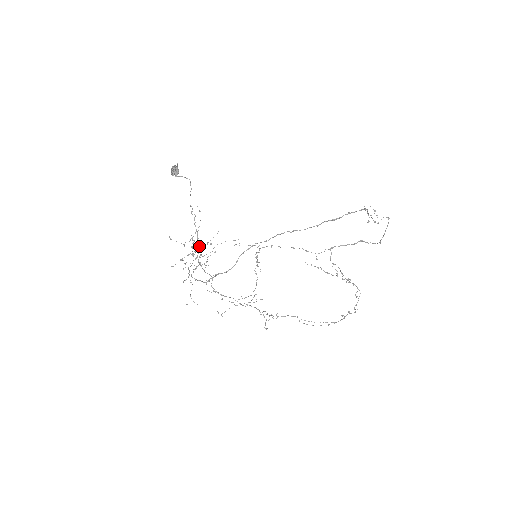
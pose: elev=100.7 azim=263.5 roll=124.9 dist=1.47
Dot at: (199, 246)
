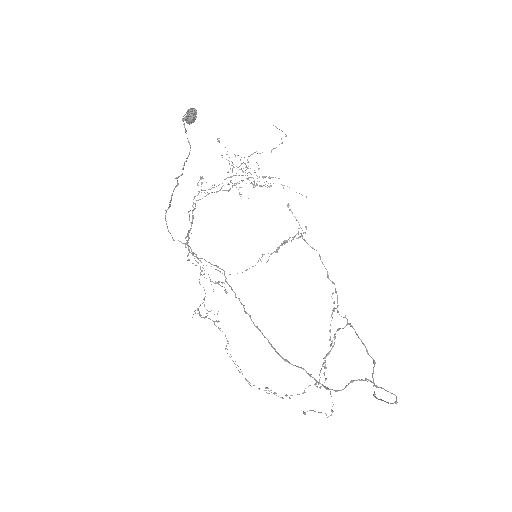
Dot at: occluded
